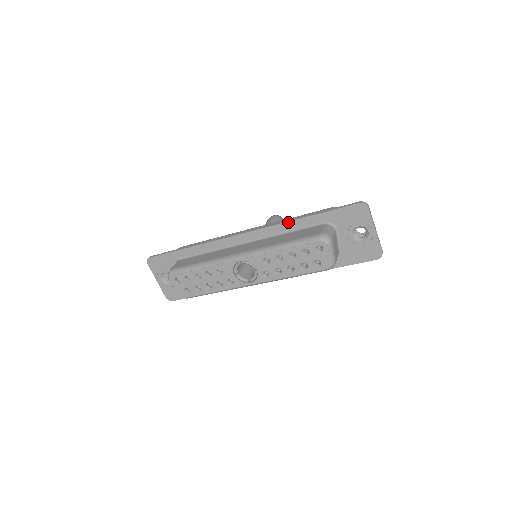
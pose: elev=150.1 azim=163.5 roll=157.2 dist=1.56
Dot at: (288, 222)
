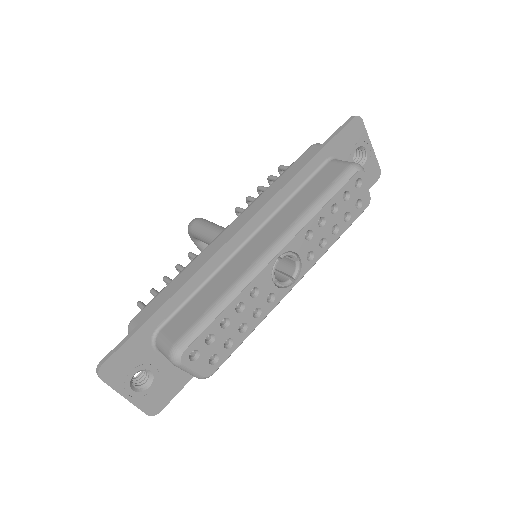
Dot at: (292, 179)
